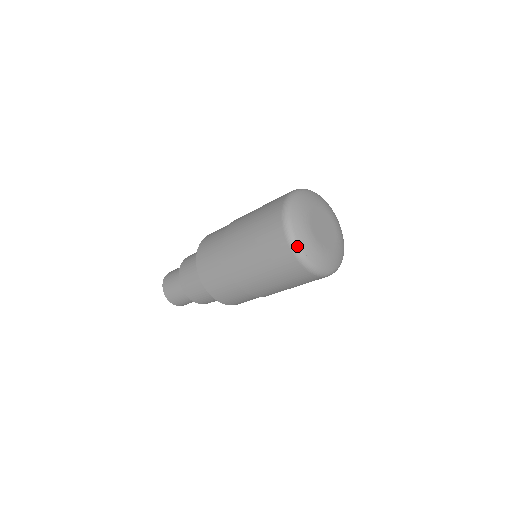
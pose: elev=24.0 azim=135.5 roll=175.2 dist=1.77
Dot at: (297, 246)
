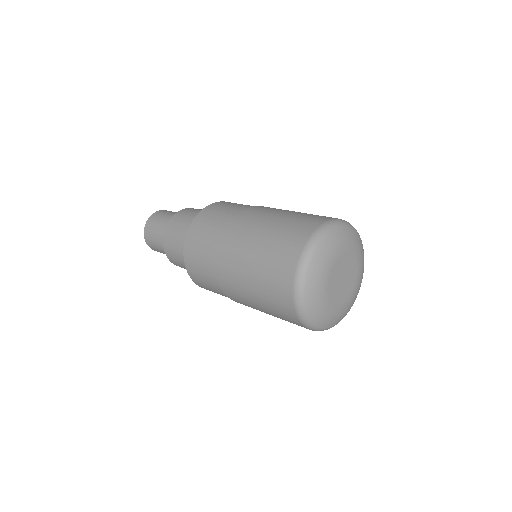
Dot at: (312, 325)
